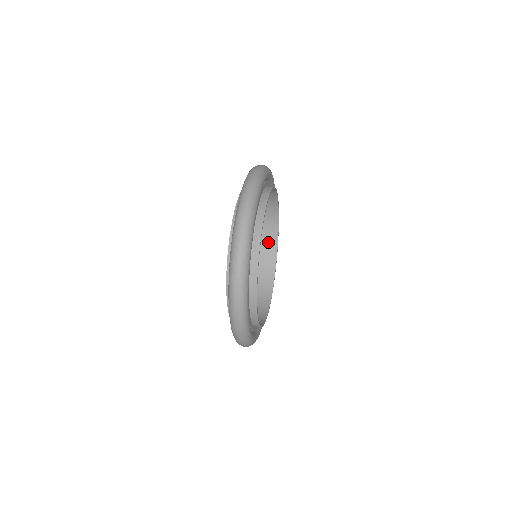
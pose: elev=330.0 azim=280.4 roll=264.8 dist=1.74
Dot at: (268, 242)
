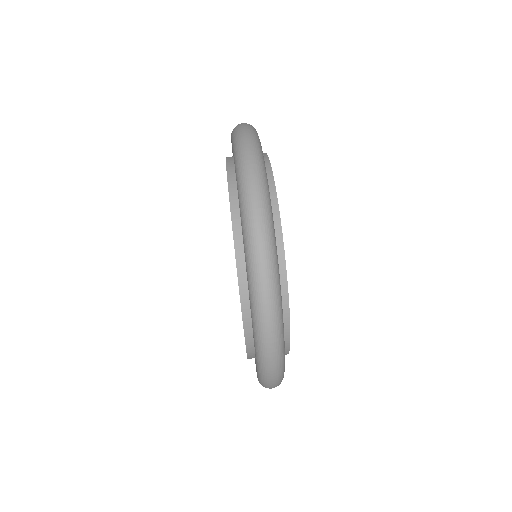
Dot at: occluded
